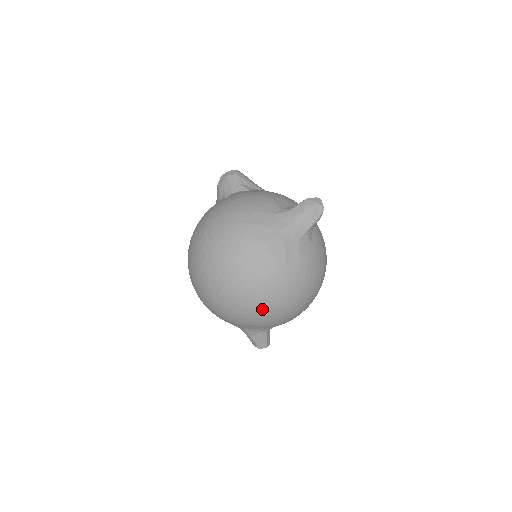
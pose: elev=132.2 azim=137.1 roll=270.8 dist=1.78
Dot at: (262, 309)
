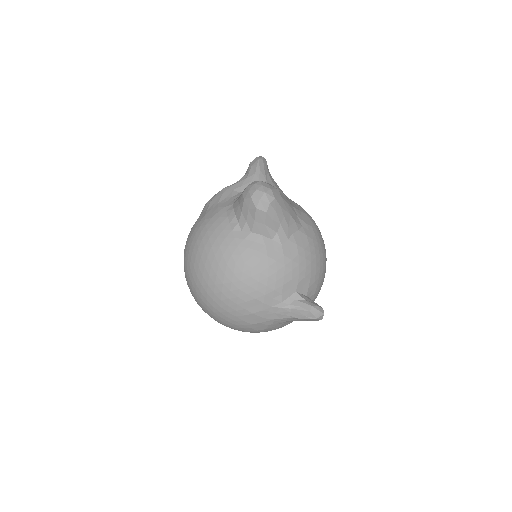
Dot at: occluded
